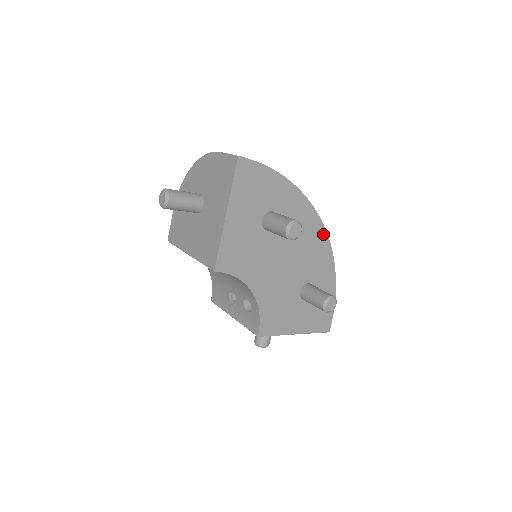
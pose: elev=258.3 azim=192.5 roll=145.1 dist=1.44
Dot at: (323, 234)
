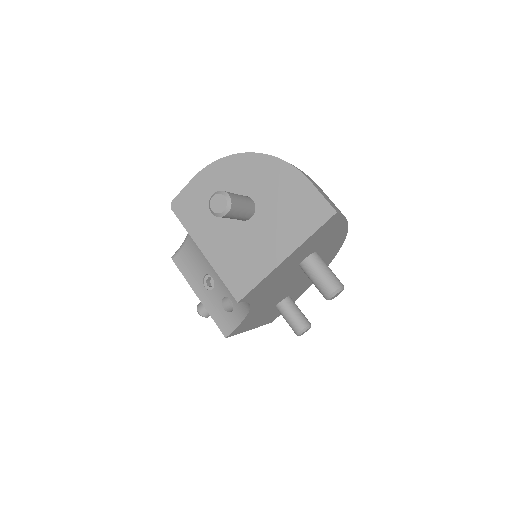
Dot at: (329, 262)
